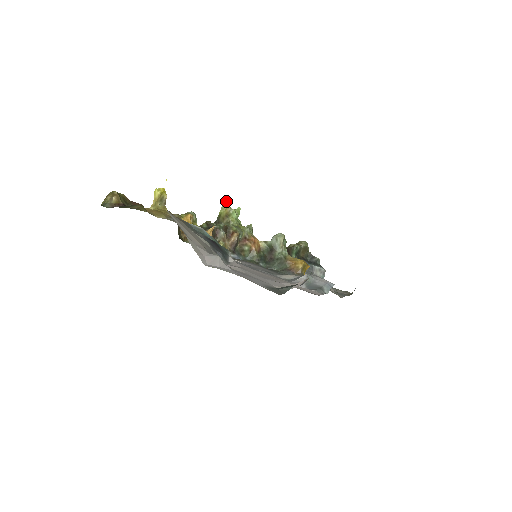
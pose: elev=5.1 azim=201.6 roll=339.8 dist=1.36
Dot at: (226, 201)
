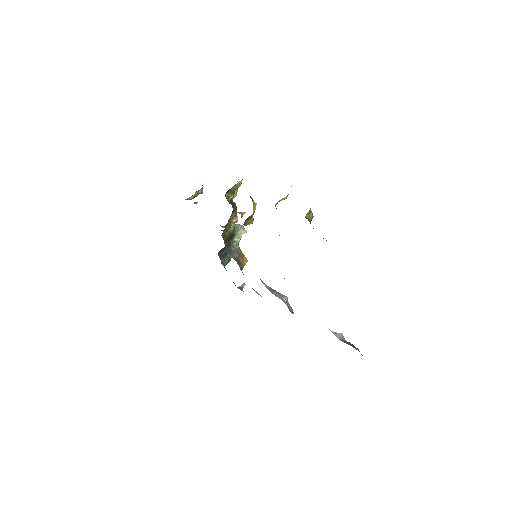
Dot at: occluded
